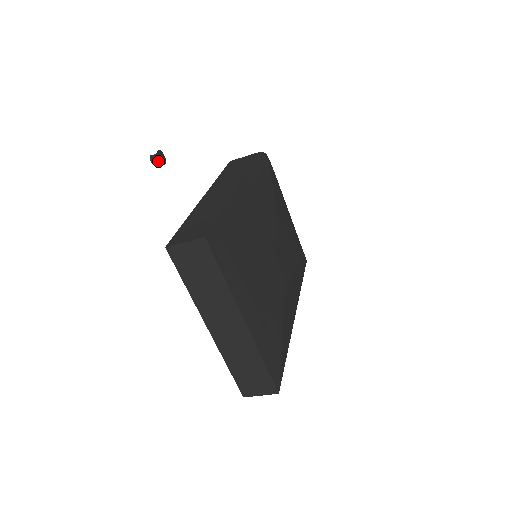
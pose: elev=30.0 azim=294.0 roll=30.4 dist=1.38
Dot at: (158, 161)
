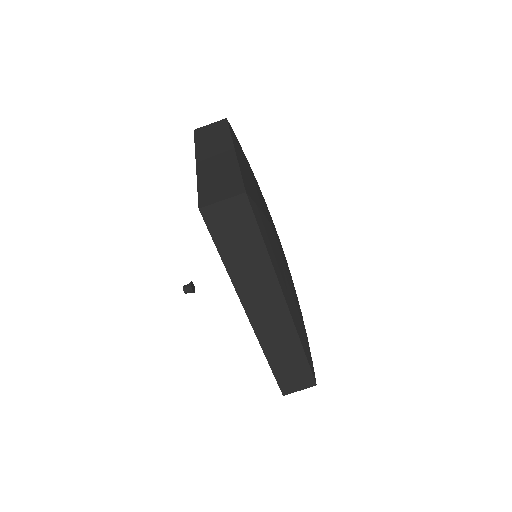
Dot at: (189, 285)
